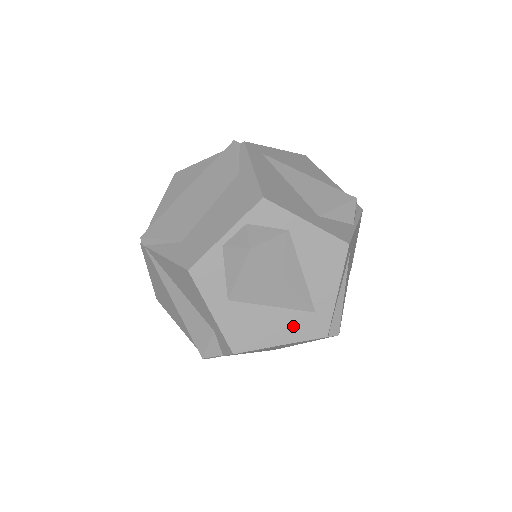
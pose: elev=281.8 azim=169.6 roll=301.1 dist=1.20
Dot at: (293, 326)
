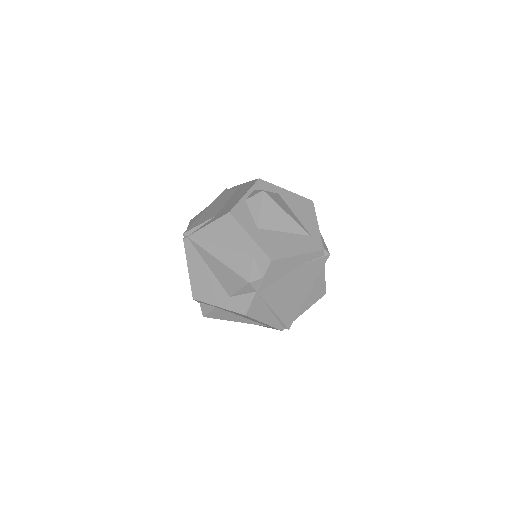
Dot at: (301, 244)
